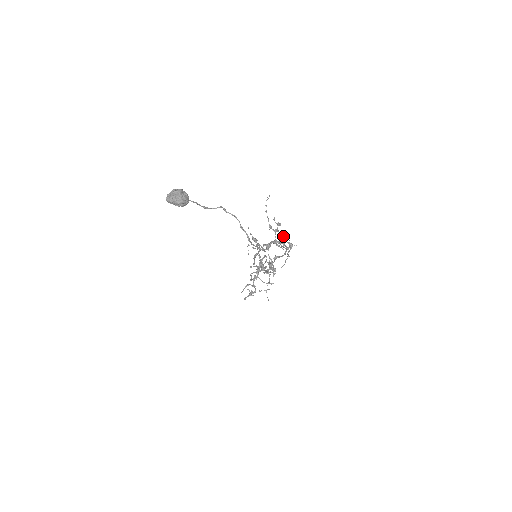
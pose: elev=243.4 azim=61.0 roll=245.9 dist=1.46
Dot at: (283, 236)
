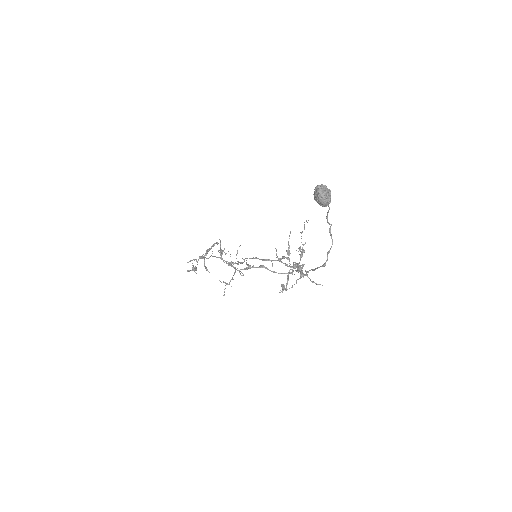
Dot at: (304, 264)
